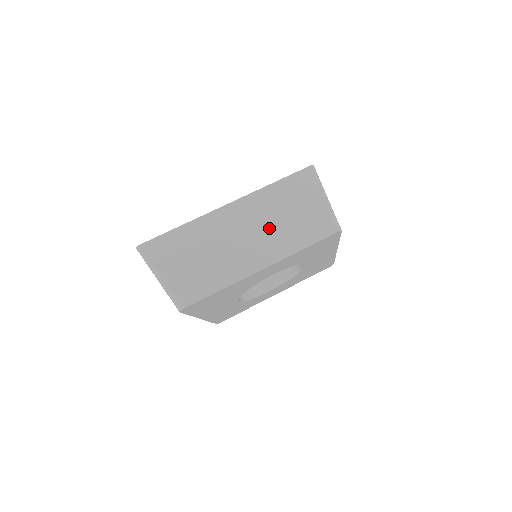
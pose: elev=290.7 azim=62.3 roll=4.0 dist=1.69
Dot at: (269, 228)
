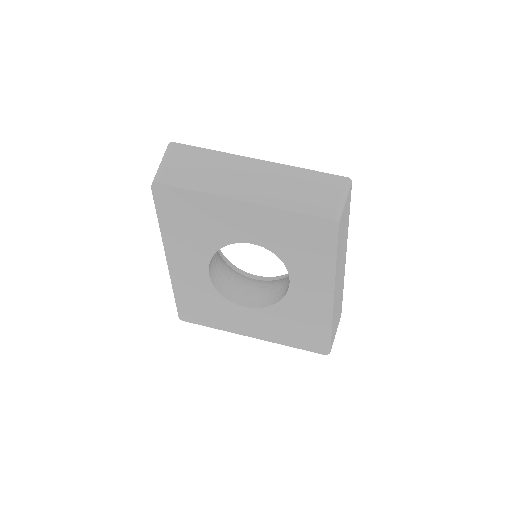
Dot at: (275, 186)
